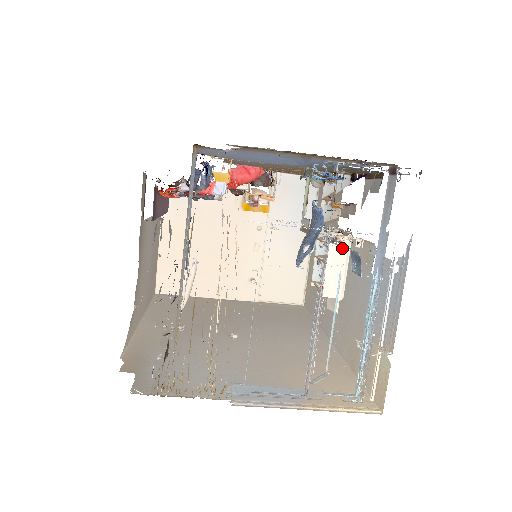
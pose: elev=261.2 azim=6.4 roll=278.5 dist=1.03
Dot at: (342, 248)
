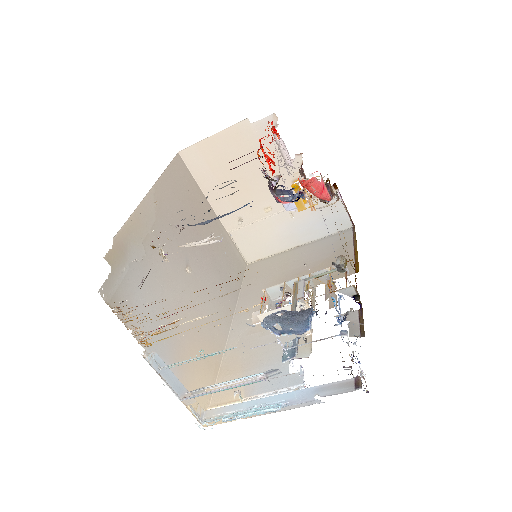
Dot at: occluded
